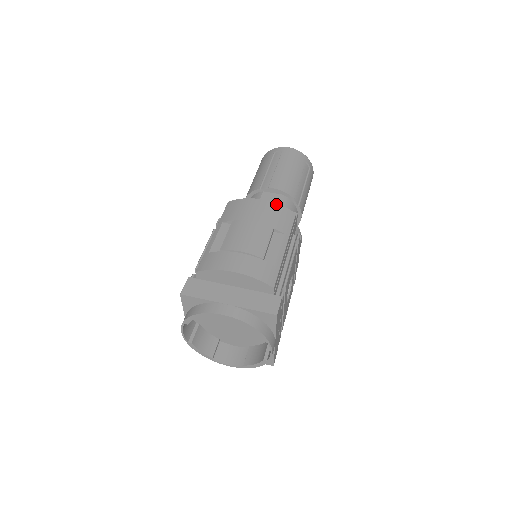
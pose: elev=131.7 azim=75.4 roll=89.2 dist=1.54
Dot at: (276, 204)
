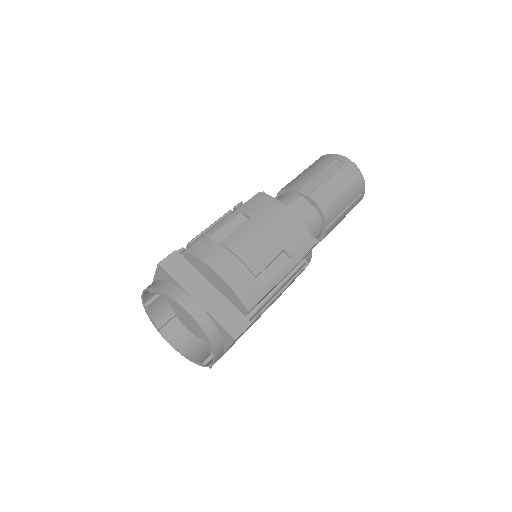
Dot at: (303, 224)
